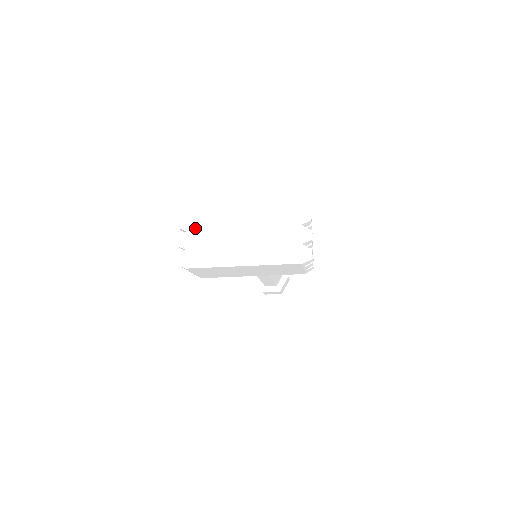
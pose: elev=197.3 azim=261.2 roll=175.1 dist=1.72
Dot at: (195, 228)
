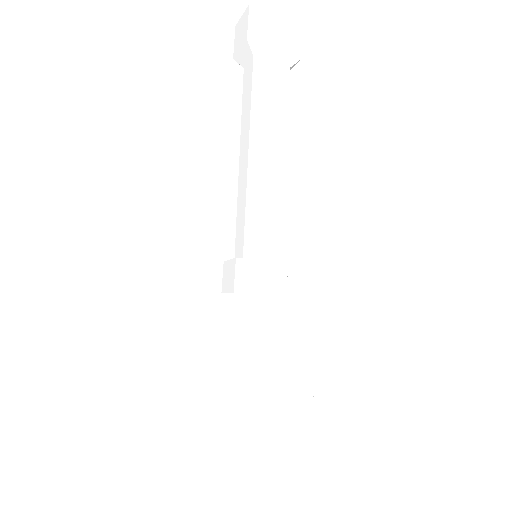
Dot at: occluded
